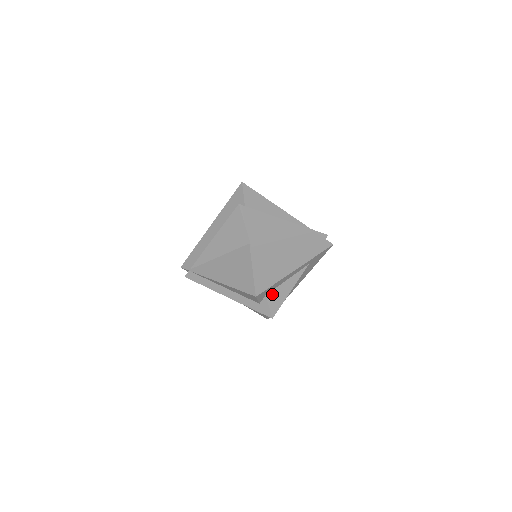
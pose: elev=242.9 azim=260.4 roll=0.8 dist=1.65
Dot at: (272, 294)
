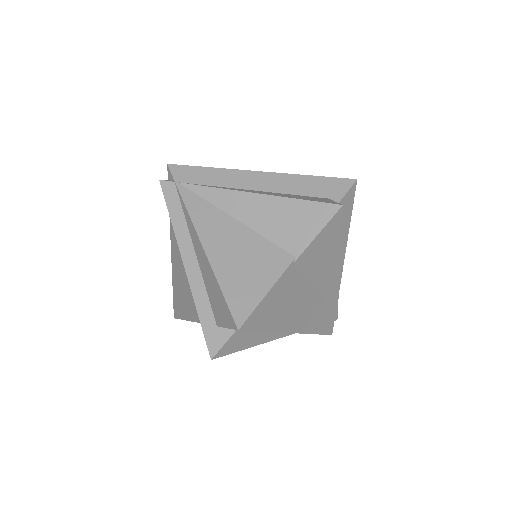
Dot at: (243, 333)
